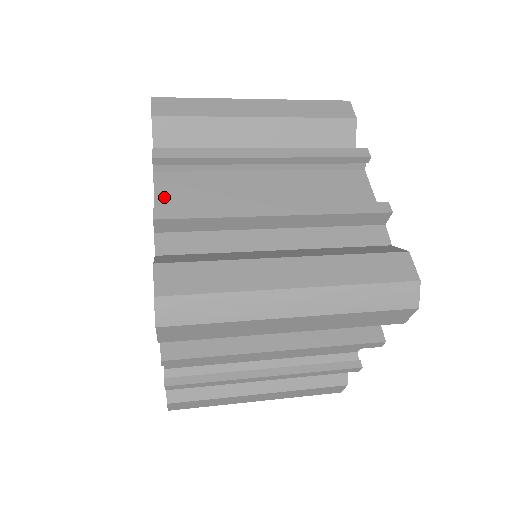
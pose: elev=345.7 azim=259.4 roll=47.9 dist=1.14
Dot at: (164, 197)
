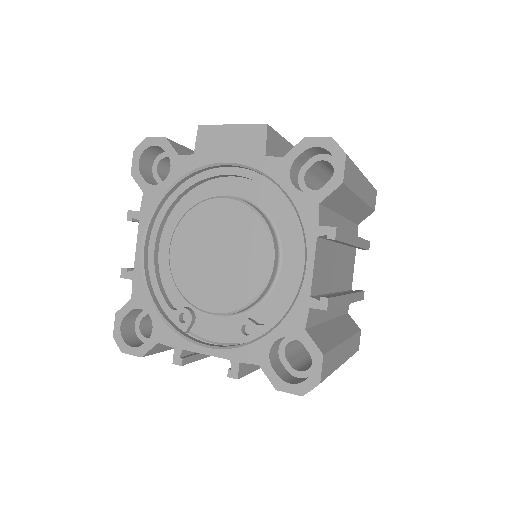
Dot at: (316, 268)
